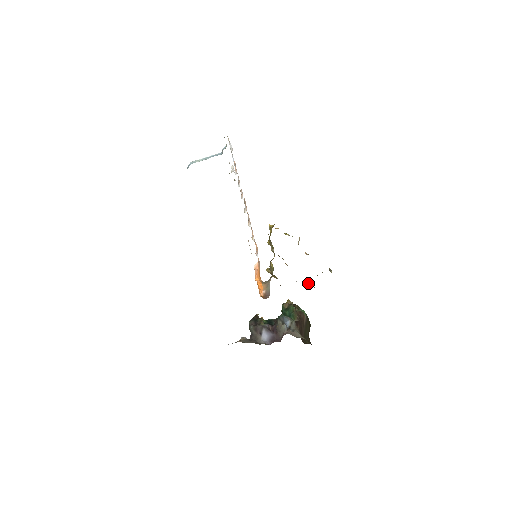
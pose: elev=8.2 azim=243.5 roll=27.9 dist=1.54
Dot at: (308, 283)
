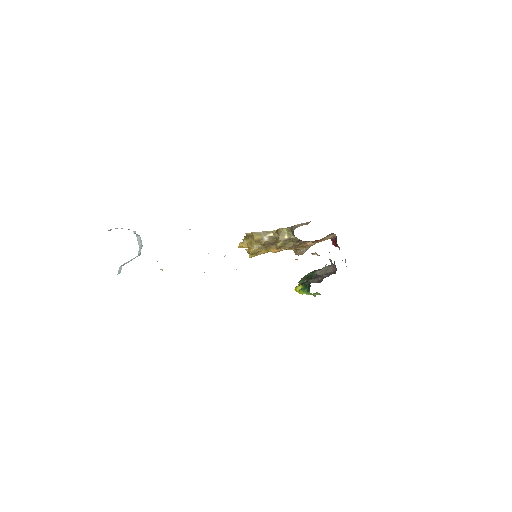
Dot at: (300, 252)
